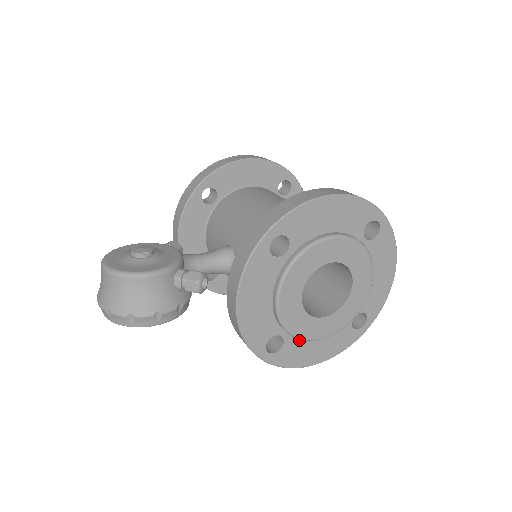
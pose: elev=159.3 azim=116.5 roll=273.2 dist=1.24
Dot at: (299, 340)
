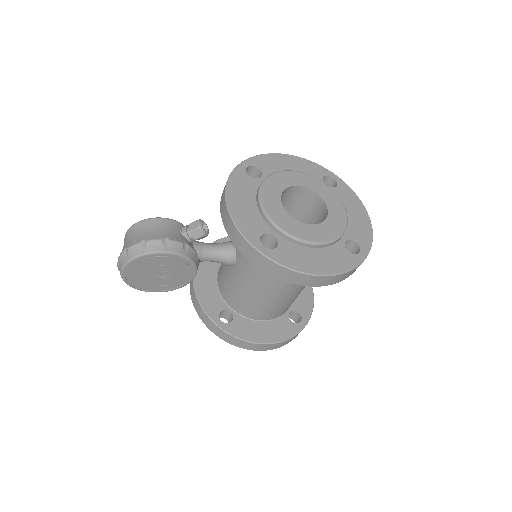
Dot at: (293, 245)
